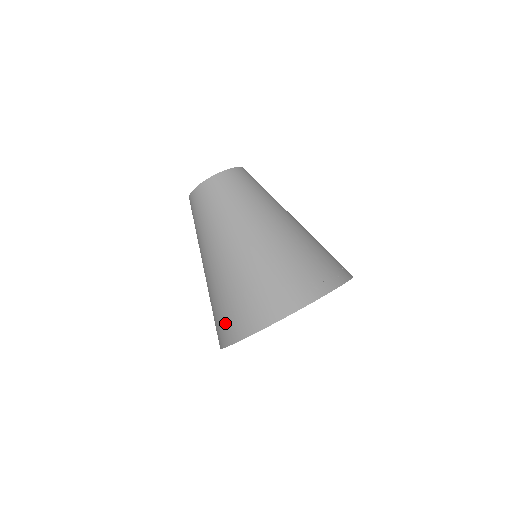
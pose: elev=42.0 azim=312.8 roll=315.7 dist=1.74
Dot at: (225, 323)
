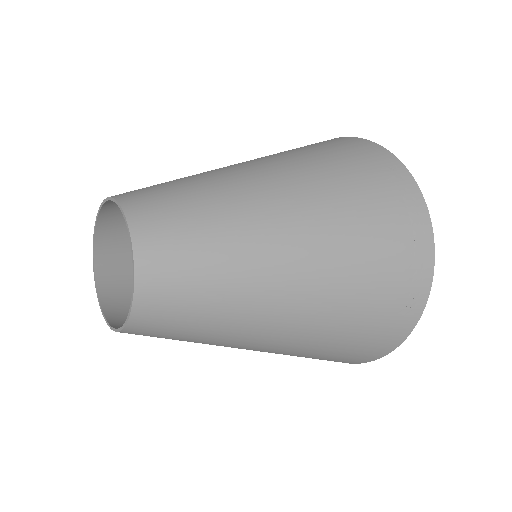
Dot at: occluded
